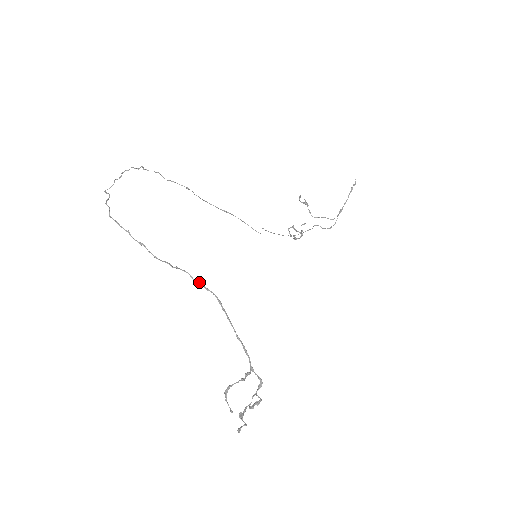
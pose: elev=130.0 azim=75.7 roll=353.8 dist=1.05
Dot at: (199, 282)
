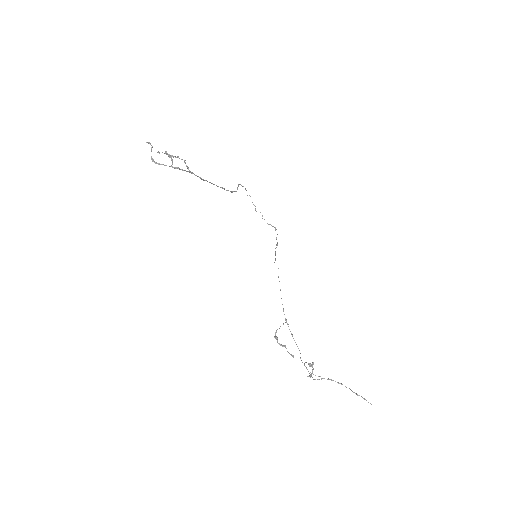
Dot at: occluded
